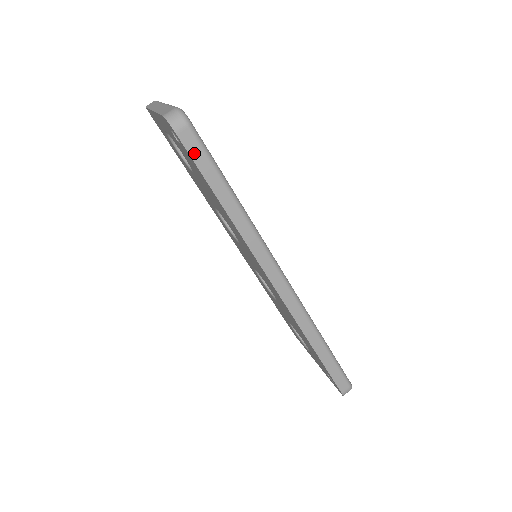
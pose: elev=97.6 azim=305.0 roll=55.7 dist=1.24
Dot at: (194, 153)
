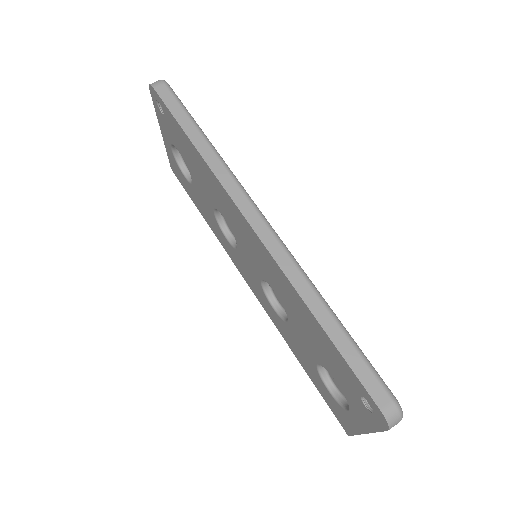
Dot at: (167, 101)
